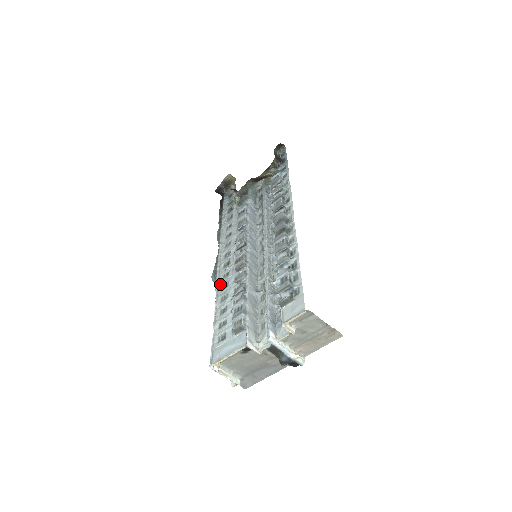
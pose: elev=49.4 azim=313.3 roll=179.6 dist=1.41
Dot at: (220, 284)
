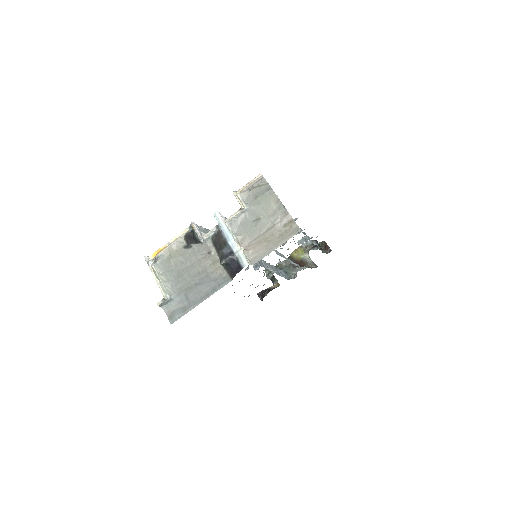
Dot at: occluded
